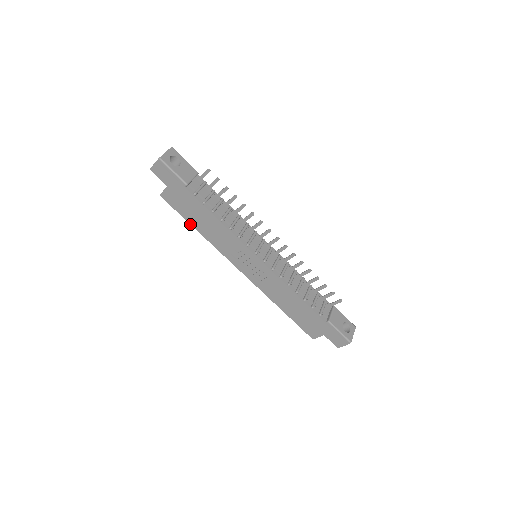
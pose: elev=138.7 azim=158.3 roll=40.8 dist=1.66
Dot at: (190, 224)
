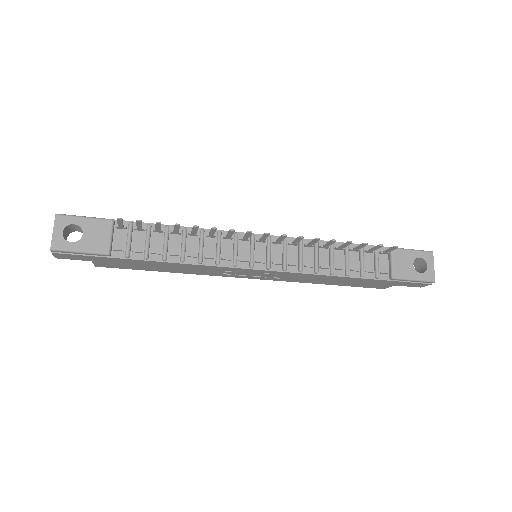
Dot at: occluded
